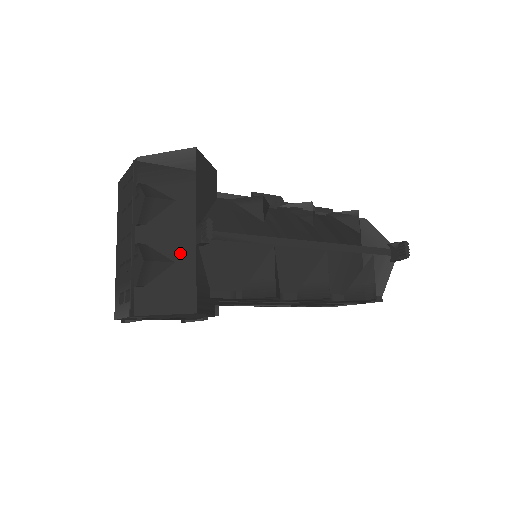
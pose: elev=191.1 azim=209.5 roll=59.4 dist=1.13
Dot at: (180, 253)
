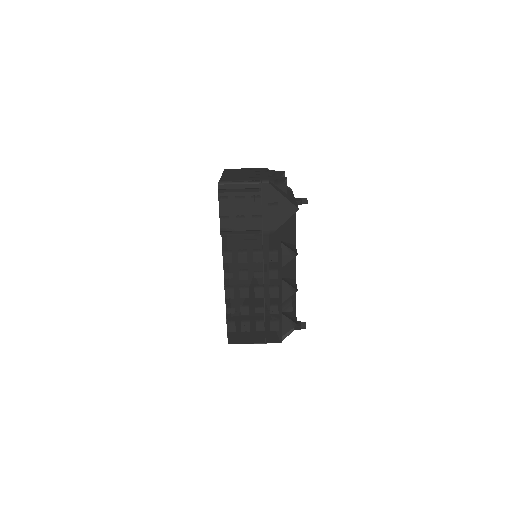
Dot at: (289, 195)
